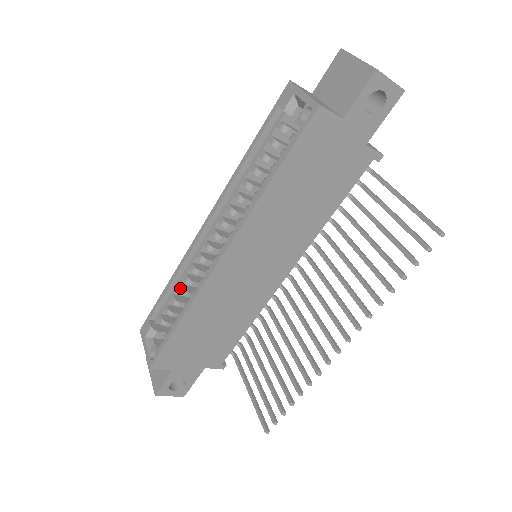
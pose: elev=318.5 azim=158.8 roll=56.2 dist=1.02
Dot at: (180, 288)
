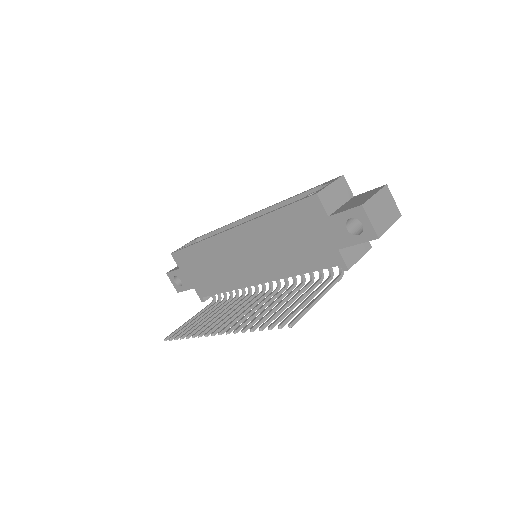
Dot at: occluded
